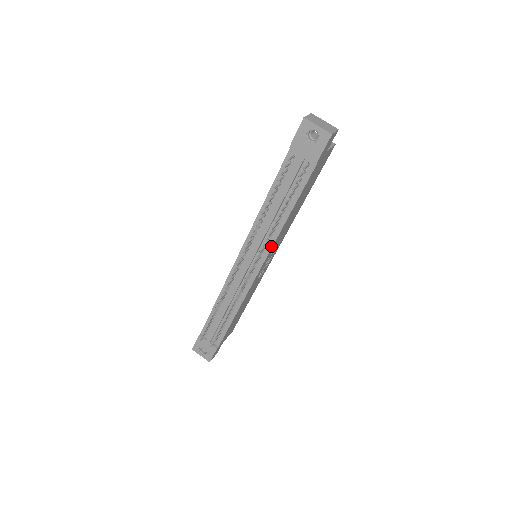
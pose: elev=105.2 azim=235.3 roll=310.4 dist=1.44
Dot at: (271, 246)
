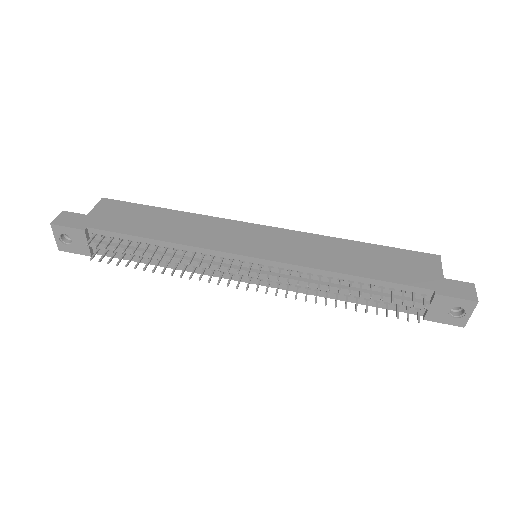
Dot at: (293, 290)
